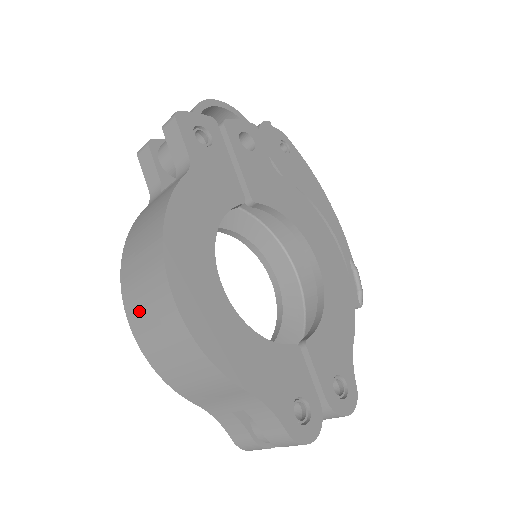
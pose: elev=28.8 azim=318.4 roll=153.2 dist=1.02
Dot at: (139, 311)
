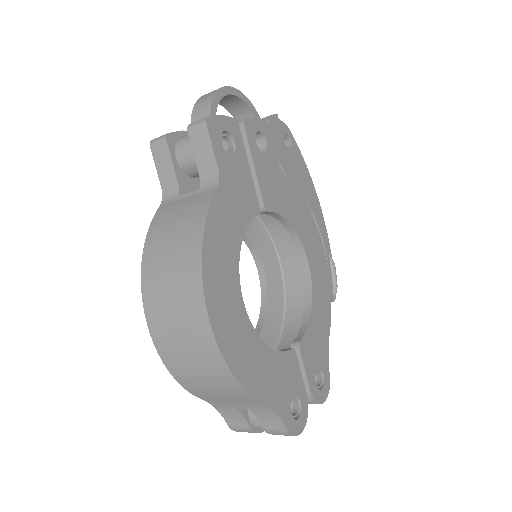
Dot at: (165, 326)
